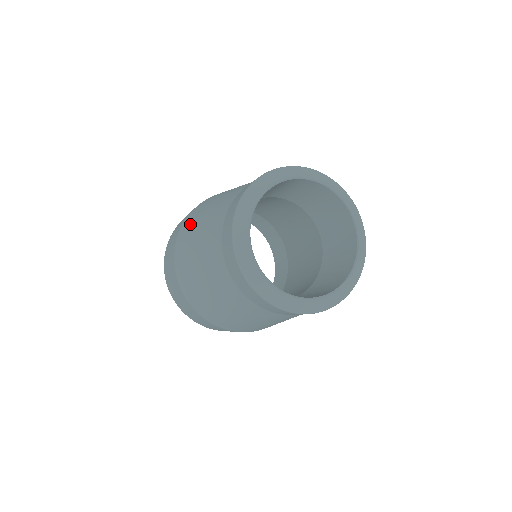
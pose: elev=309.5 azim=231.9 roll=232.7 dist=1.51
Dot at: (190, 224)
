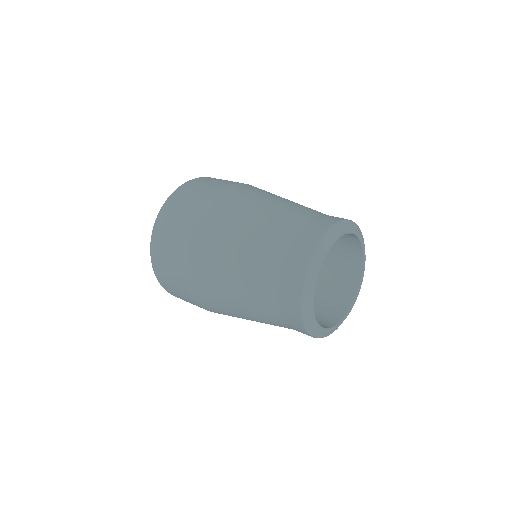
Dot at: (209, 292)
